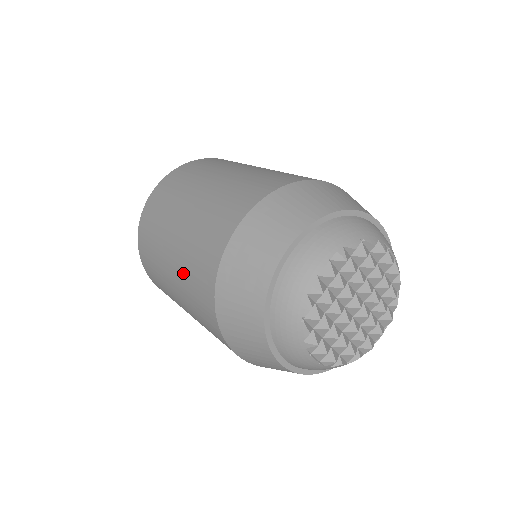
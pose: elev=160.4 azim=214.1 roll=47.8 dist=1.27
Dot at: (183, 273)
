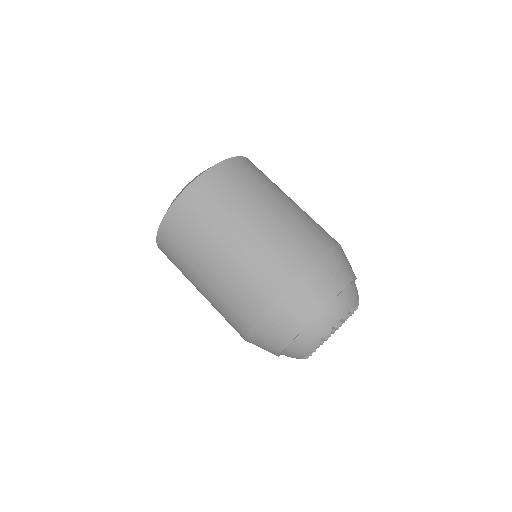
Dot at: (239, 267)
